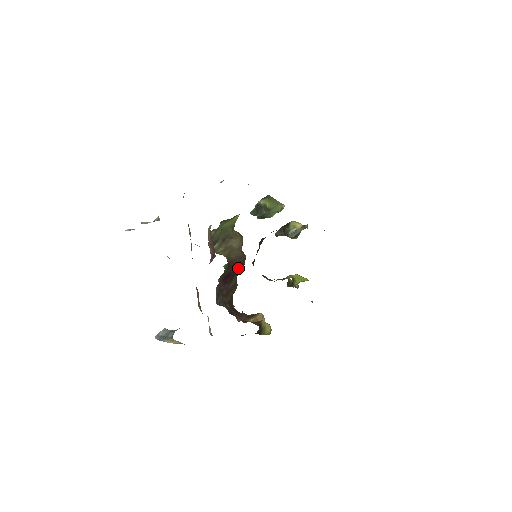
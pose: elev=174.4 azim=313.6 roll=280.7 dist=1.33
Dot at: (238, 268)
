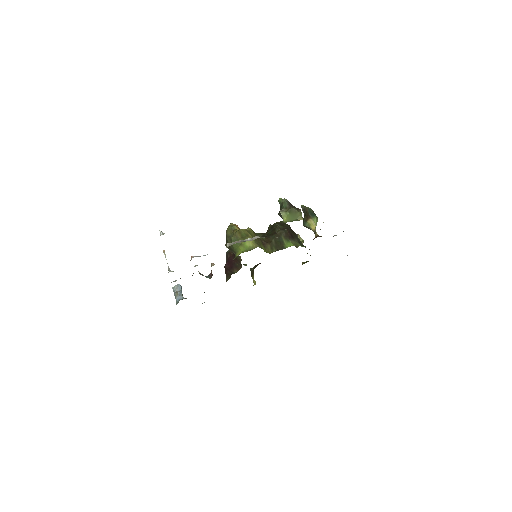
Dot at: (236, 267)
